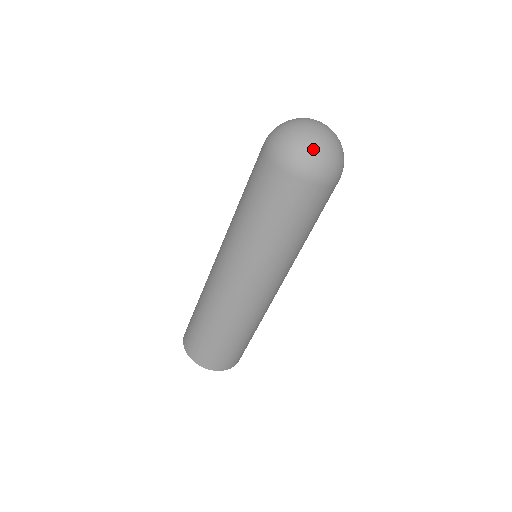
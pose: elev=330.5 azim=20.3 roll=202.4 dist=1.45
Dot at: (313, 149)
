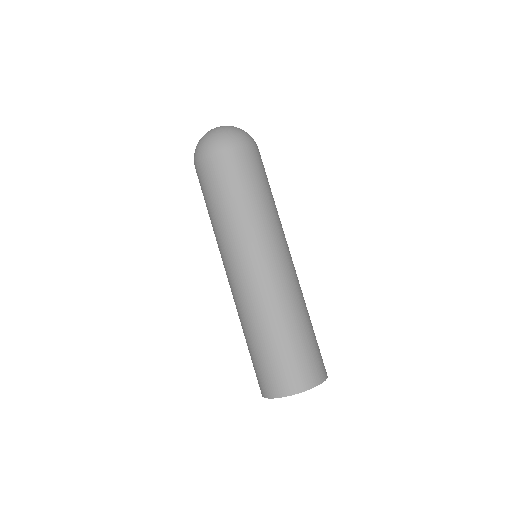
Dot at: (214, 133)
